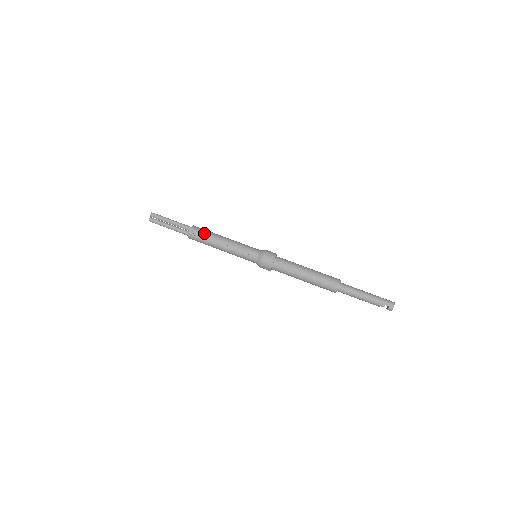
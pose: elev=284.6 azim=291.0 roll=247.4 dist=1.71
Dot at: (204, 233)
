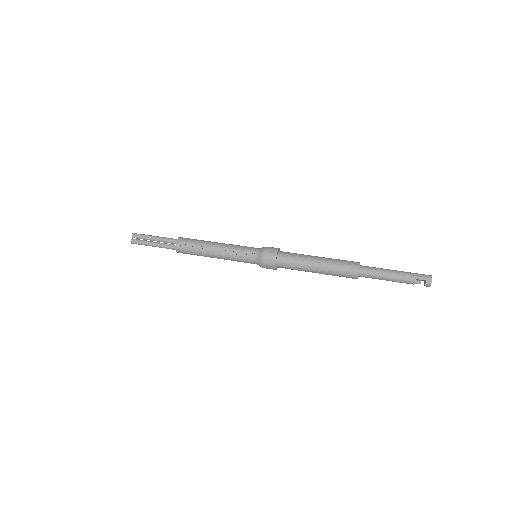
Dot at: (193, 241)
